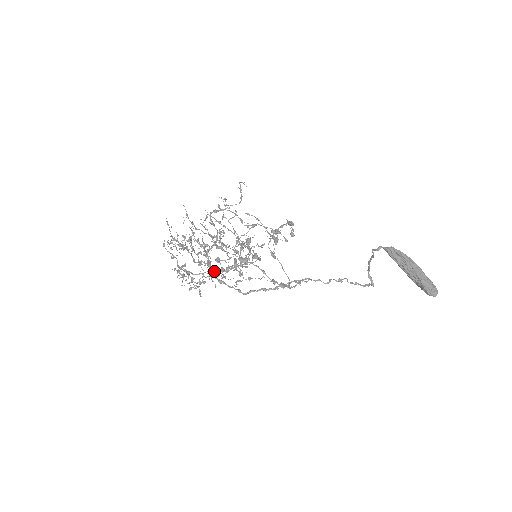
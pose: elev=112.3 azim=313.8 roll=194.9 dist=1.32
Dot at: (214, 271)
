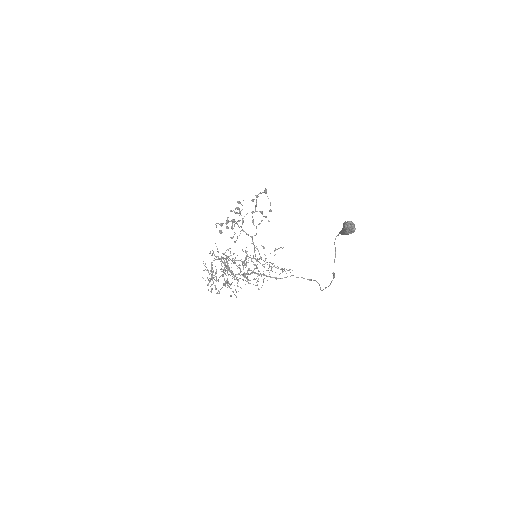
Dot at: (229, 274)
